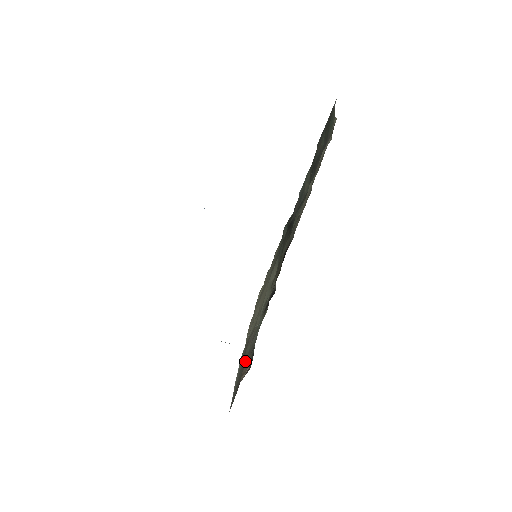
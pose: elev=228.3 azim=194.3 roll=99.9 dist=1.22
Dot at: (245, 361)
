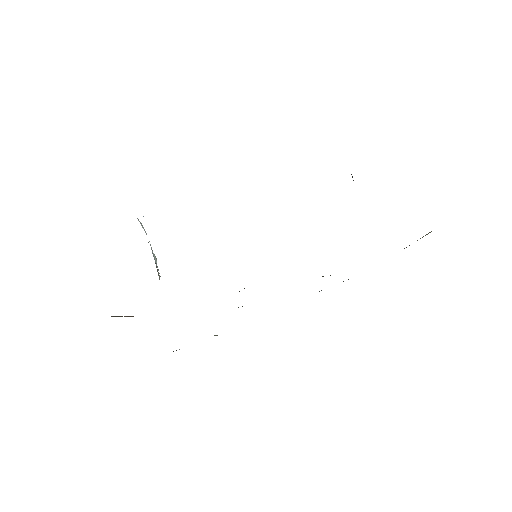
Dot at: occluded
